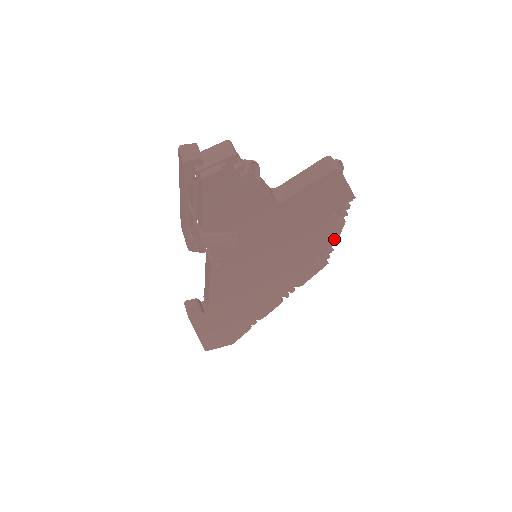
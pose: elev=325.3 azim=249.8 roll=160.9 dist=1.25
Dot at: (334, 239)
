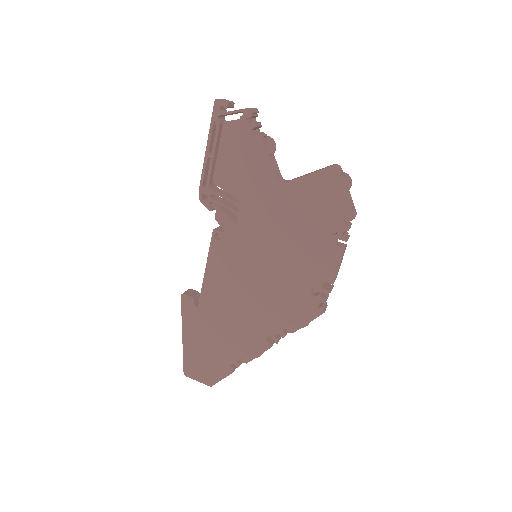
Dot at: (332, 272)
